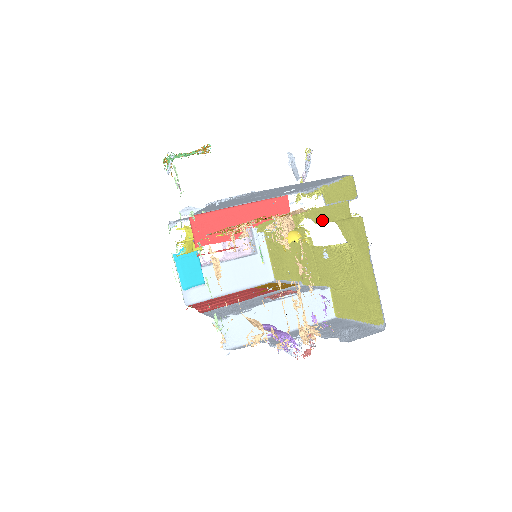
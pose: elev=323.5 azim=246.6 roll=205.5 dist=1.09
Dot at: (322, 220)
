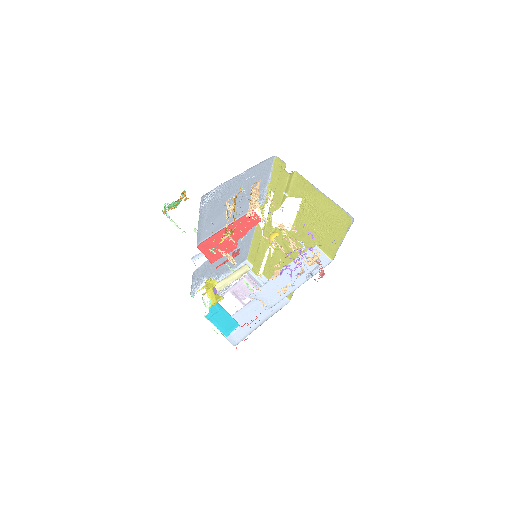
Dot at: (279, 200)
